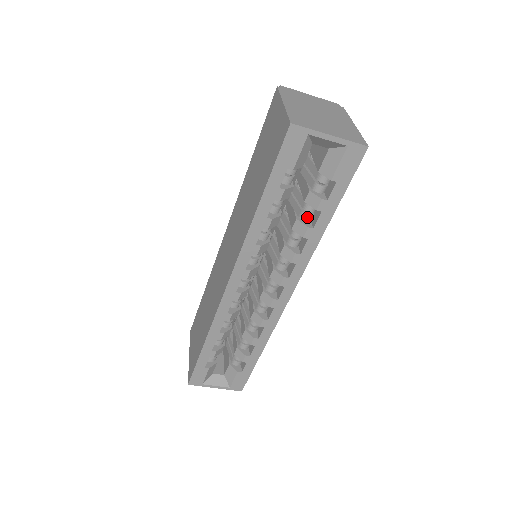
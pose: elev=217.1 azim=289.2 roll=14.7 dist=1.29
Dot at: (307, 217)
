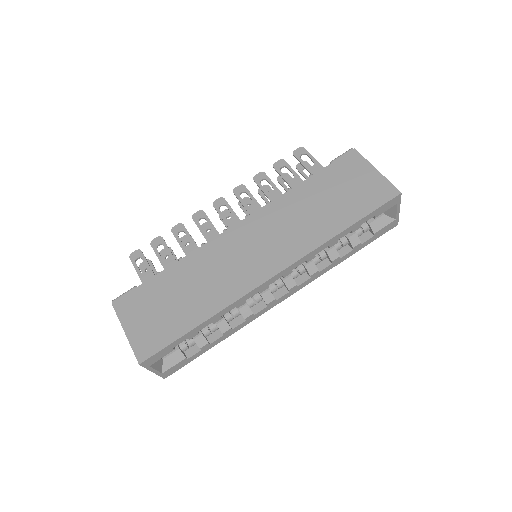
Dot at: (340, 248)
